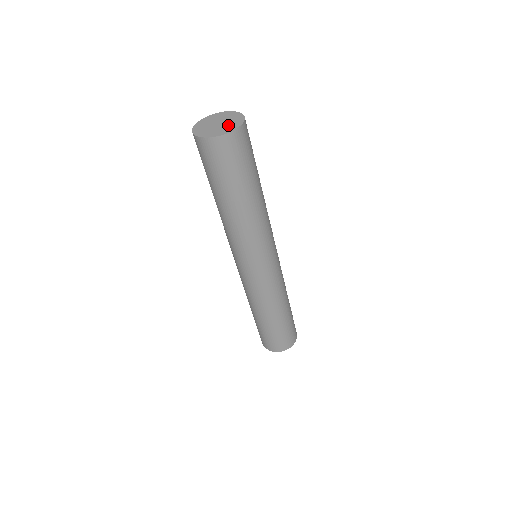
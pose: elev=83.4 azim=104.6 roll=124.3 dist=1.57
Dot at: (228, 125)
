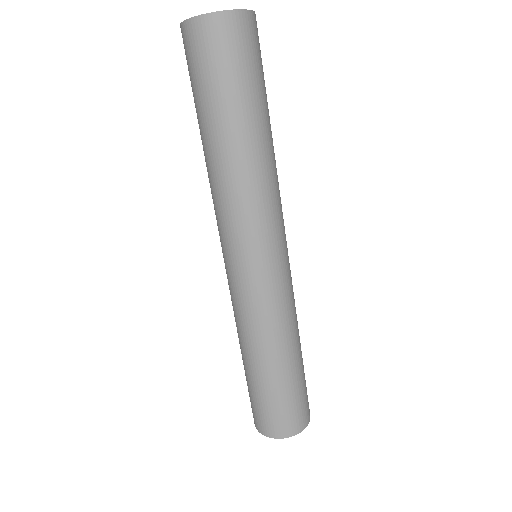
Dot at: occluded
